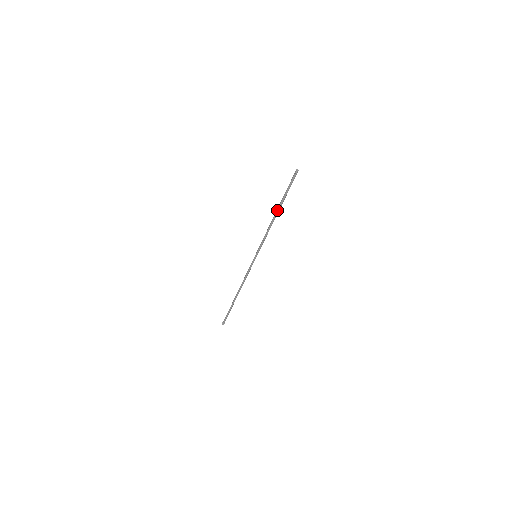
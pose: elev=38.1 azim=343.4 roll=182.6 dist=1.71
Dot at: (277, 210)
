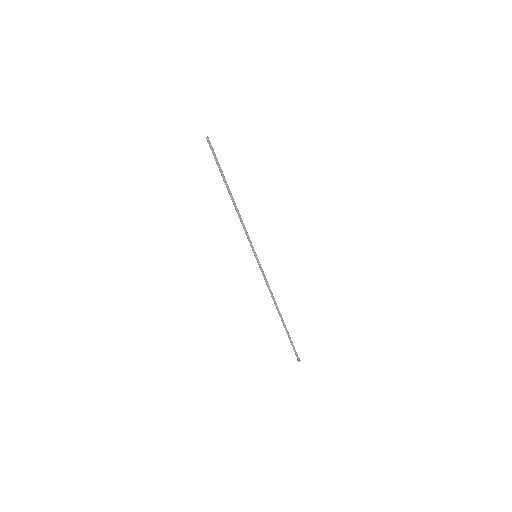
Dot at: (228, 191)
